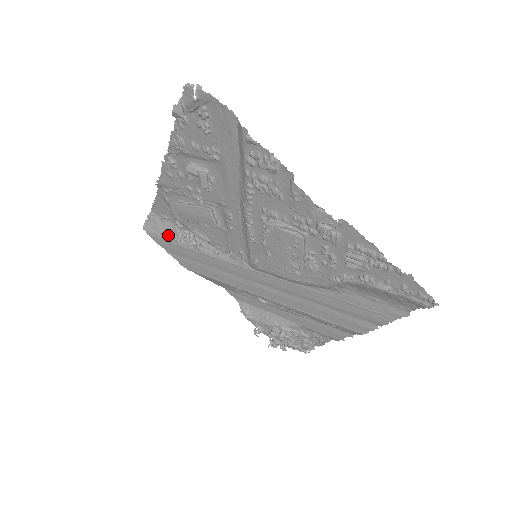
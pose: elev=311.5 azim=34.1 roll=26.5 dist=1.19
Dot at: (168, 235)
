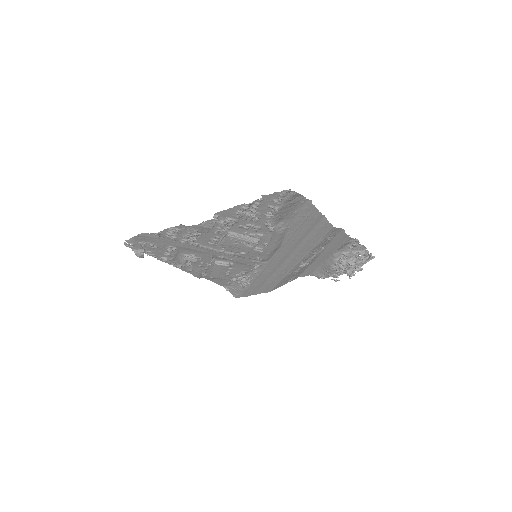
Dot at: (241, 288)
